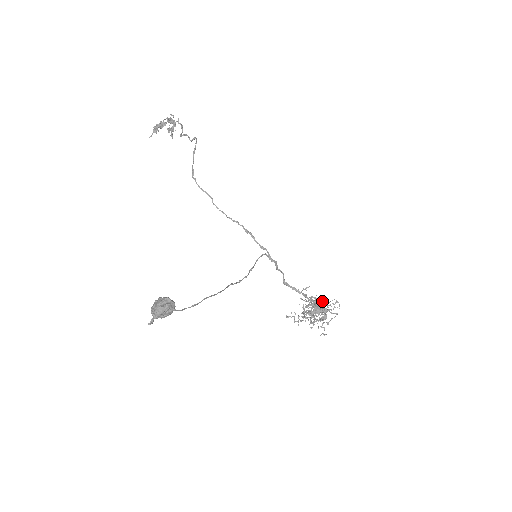
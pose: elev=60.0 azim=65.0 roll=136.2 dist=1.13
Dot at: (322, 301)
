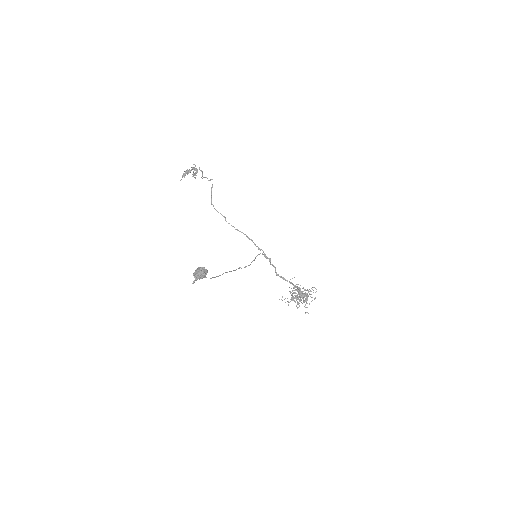
Dot at: occluded
